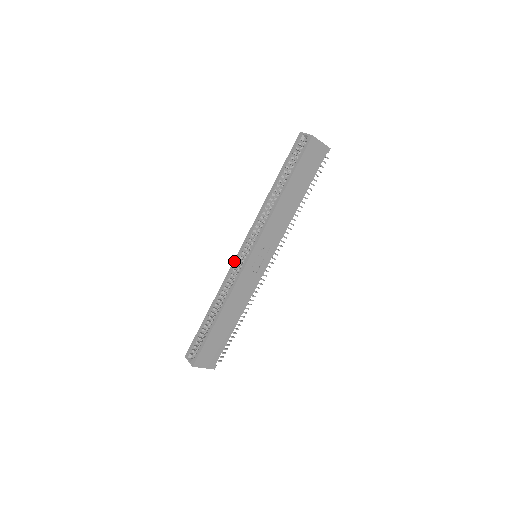
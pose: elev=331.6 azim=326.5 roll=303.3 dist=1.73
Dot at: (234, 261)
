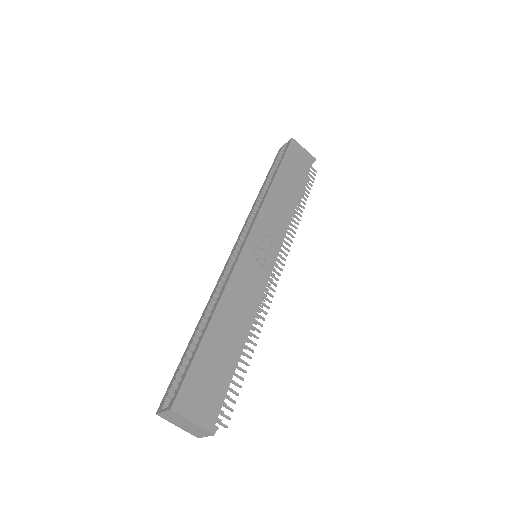
Dot at: (226, 262)
